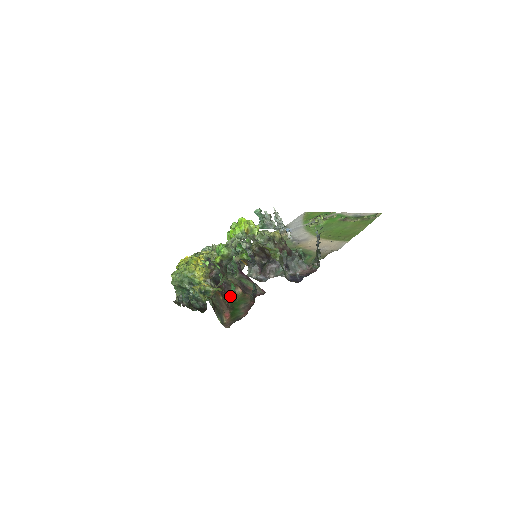
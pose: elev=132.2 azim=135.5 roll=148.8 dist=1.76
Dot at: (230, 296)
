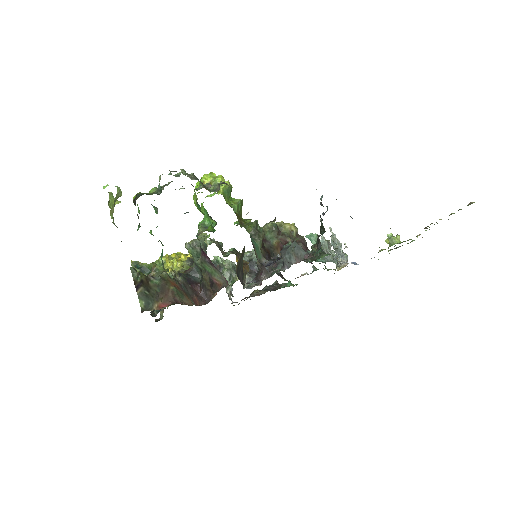
Dot at: occluded
